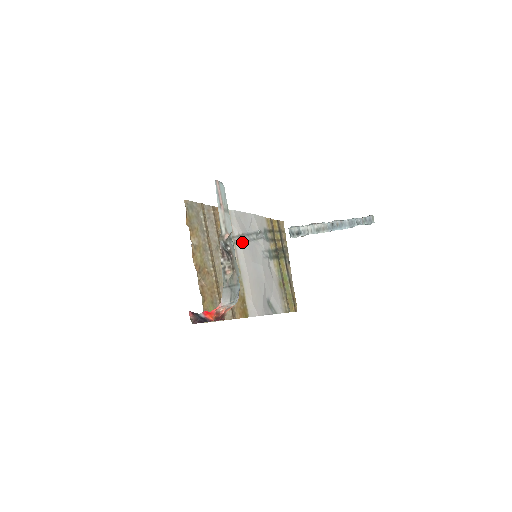
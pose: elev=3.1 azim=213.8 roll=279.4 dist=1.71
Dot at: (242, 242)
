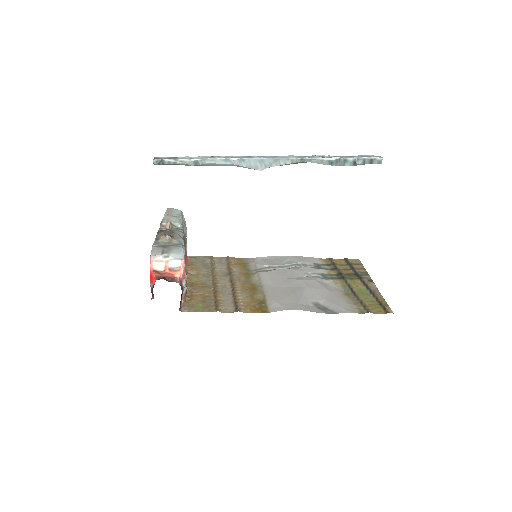
Dot at: (269, 271)
